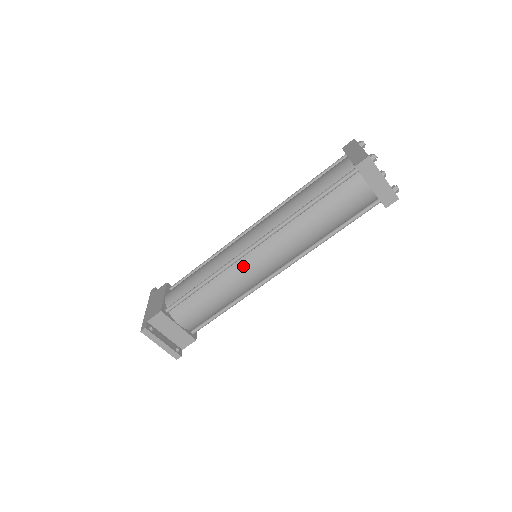
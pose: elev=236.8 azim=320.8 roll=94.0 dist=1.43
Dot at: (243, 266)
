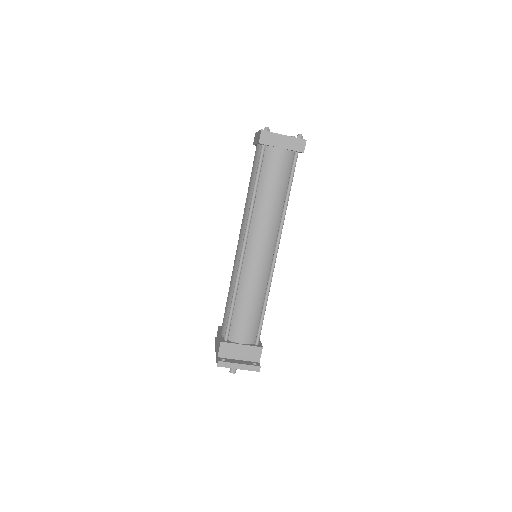
Dot at: (248, 266)
